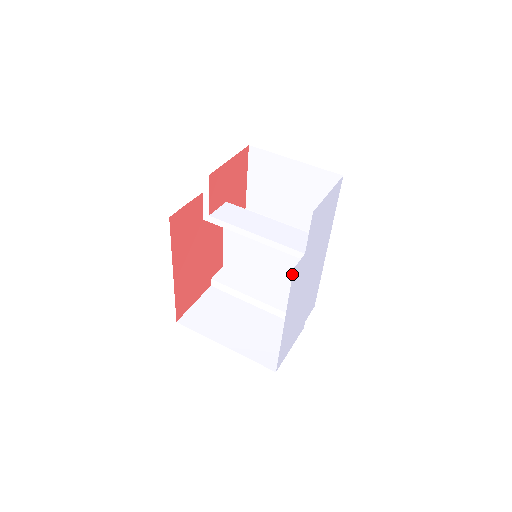
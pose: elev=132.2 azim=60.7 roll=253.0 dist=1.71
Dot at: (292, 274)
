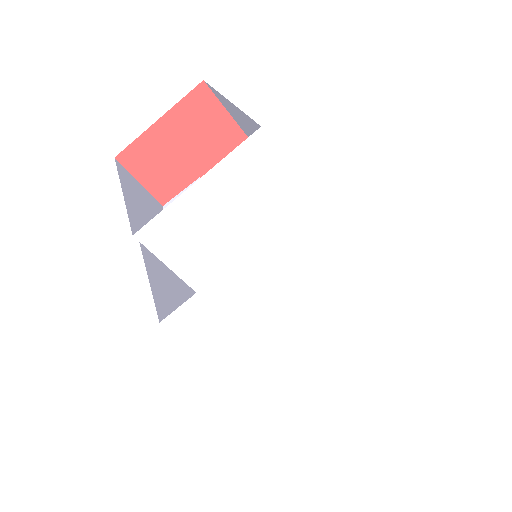
Dot at: occluded
